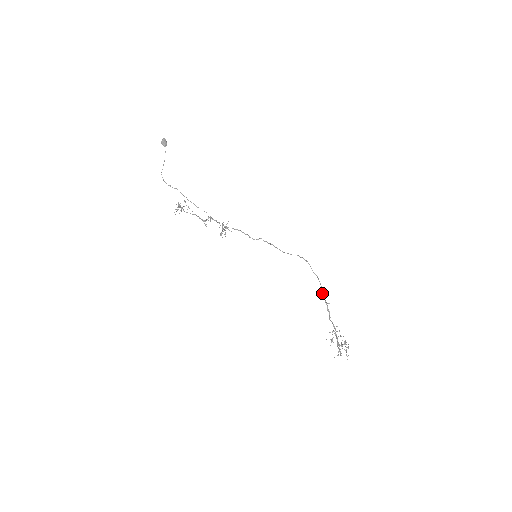
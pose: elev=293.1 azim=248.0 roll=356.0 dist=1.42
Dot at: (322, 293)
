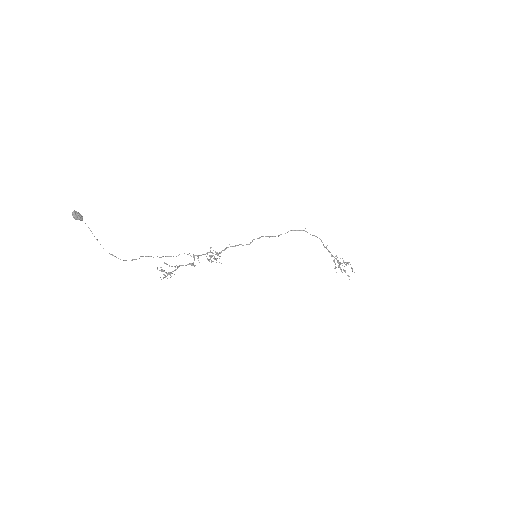
Dot at: (323, 245)
